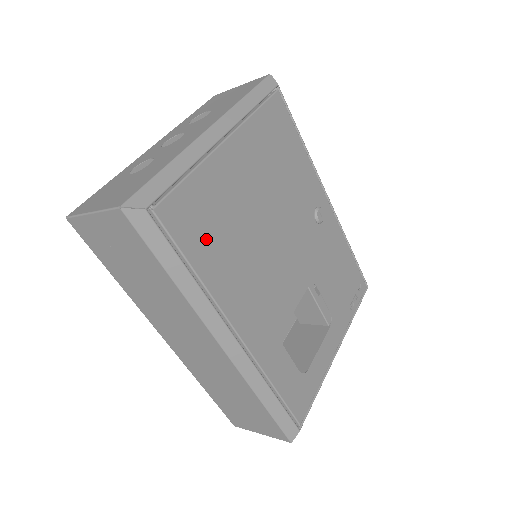
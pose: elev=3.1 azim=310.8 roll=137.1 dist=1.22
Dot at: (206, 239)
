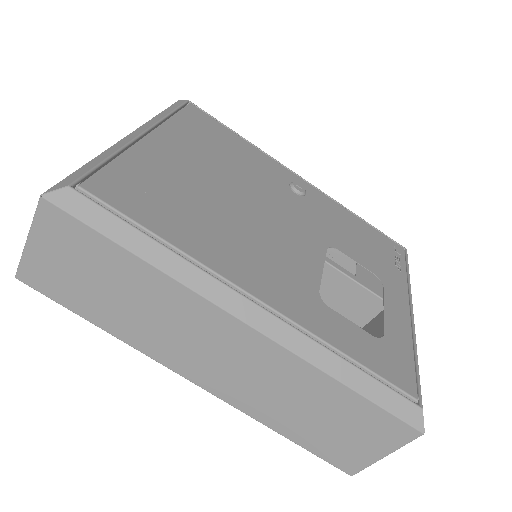
Dot at: (162, 210)
